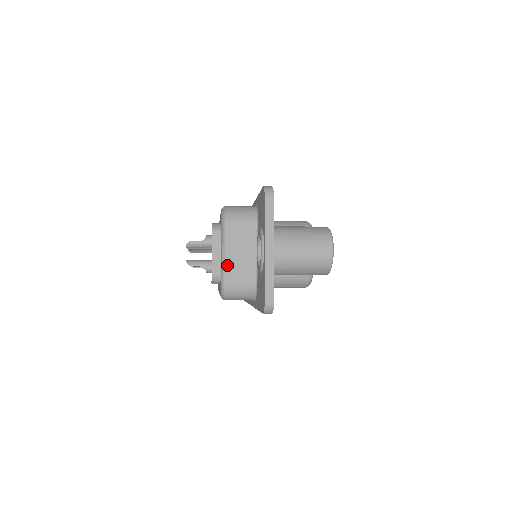
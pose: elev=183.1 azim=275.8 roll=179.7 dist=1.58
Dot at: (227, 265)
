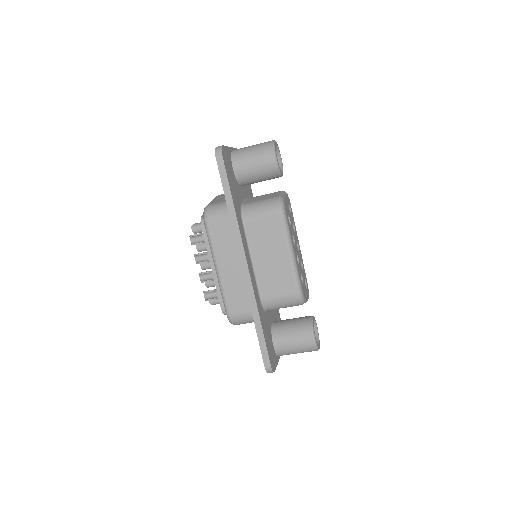
Dot at: (212, 201)
